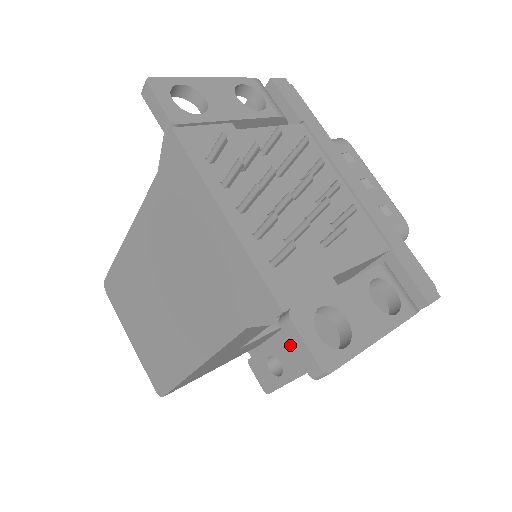
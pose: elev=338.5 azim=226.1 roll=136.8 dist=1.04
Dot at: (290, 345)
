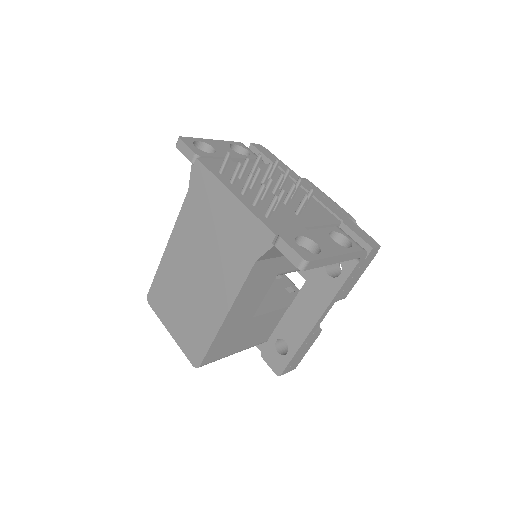
Dot at: (290, 322)
